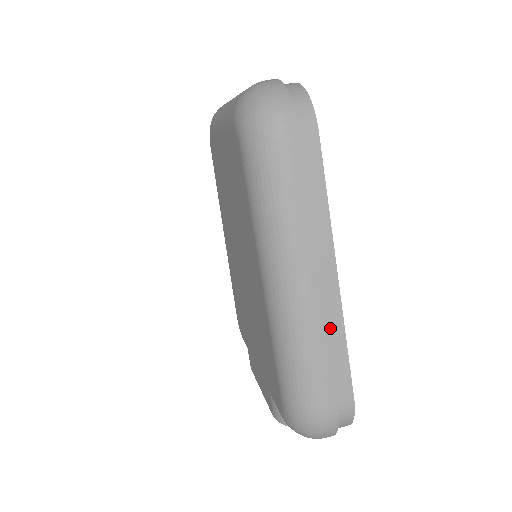
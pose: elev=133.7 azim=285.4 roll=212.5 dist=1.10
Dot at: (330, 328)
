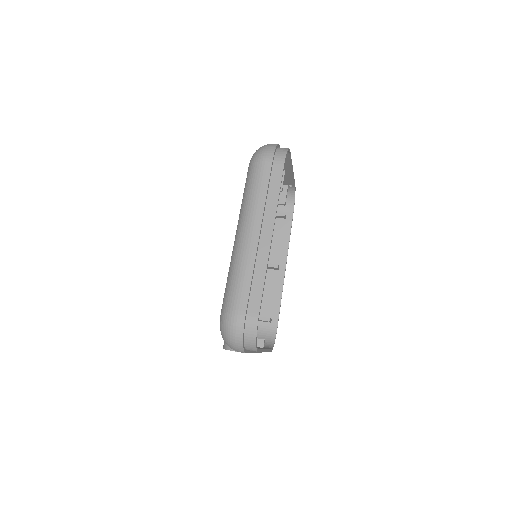
Dot at: (258, 266)
